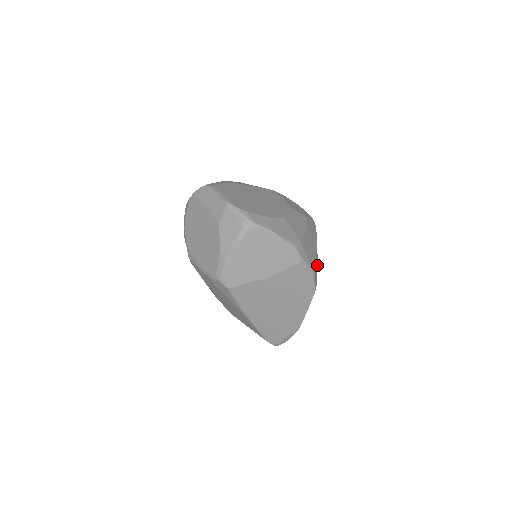
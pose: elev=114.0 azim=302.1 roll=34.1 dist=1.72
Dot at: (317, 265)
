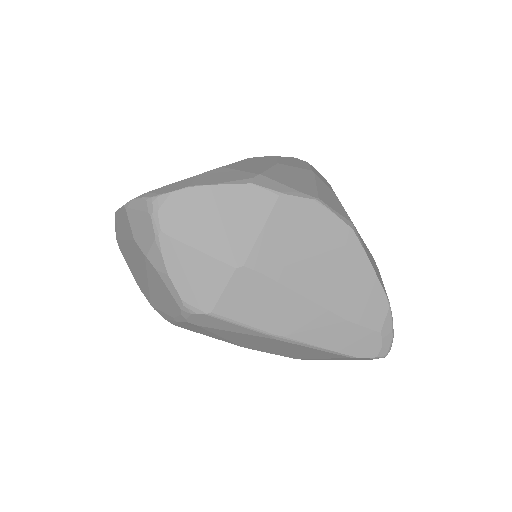
Dot at: (337, 199)
